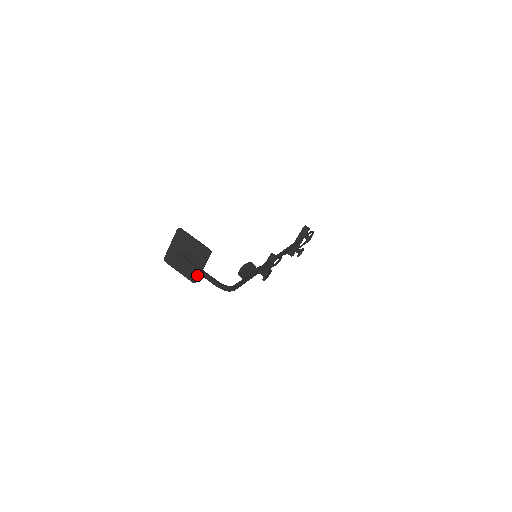
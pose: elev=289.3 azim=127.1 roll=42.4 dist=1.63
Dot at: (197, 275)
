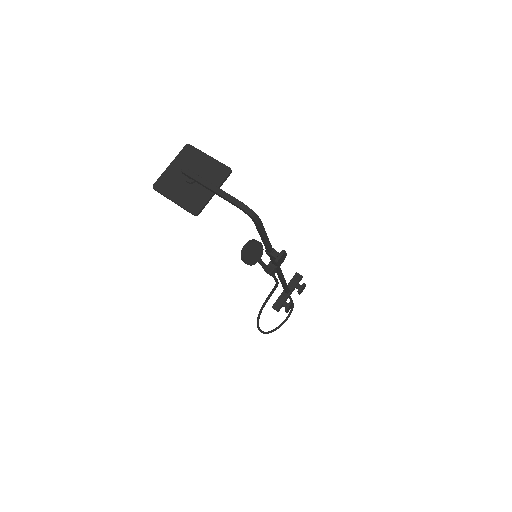
Dot at: (203, 202)
